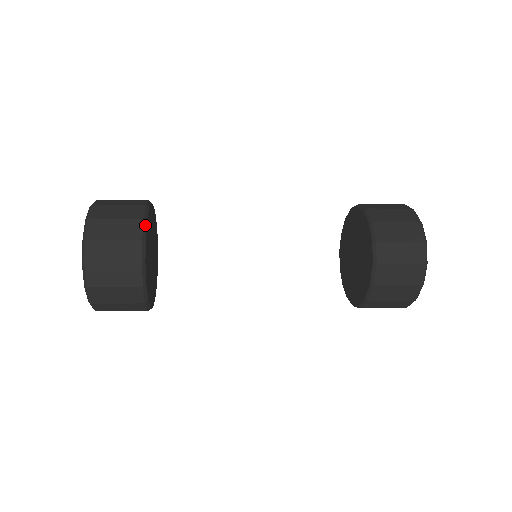
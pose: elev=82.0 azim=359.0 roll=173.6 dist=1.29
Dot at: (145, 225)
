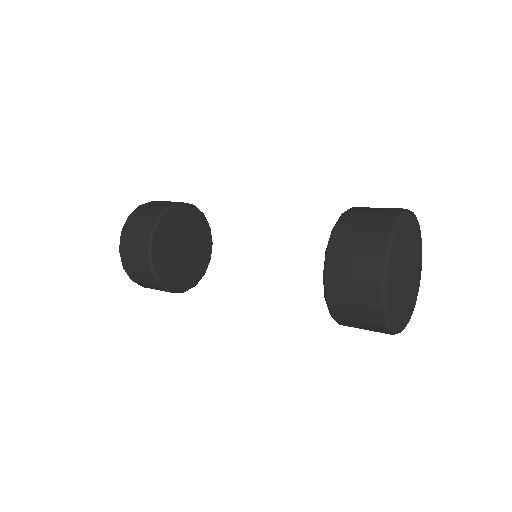
Dot at: (150, 258)
